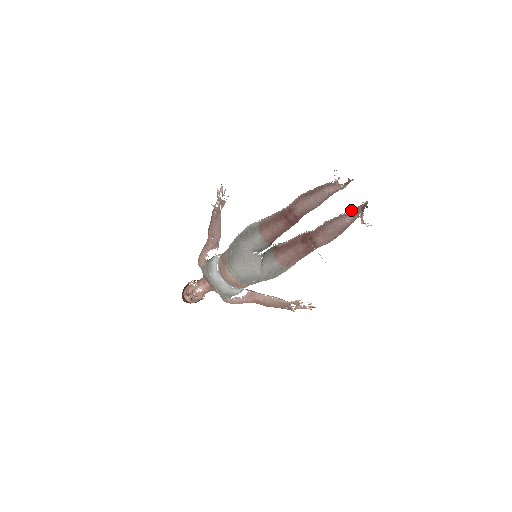
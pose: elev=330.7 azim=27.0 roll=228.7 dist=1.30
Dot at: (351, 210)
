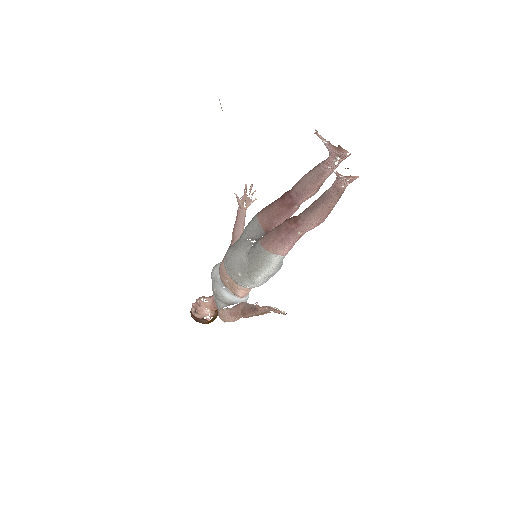
Dot at: occluded
